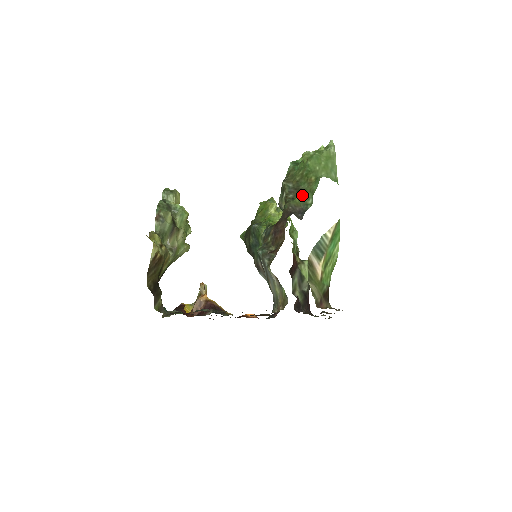
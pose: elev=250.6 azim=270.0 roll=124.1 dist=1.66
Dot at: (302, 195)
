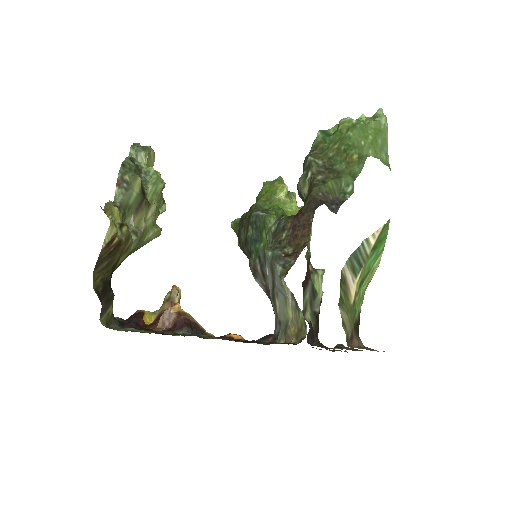
Dot at: (338, 178)
